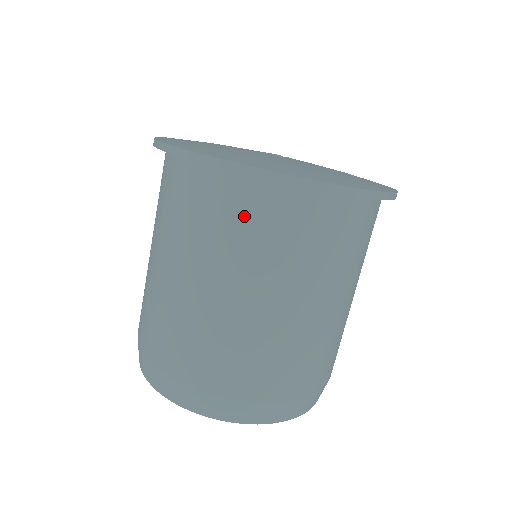
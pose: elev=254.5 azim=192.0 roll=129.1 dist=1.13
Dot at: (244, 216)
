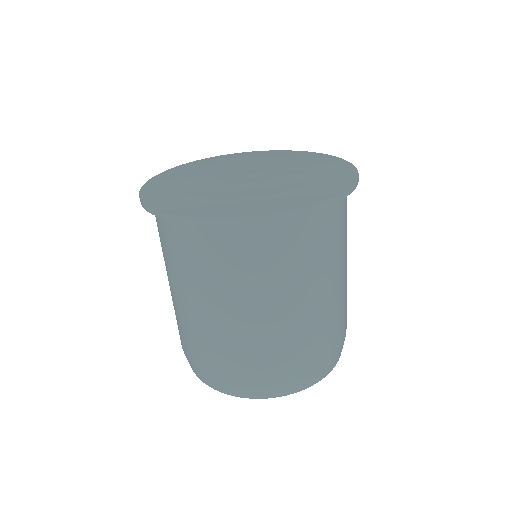
Dot at: (259, 251)
